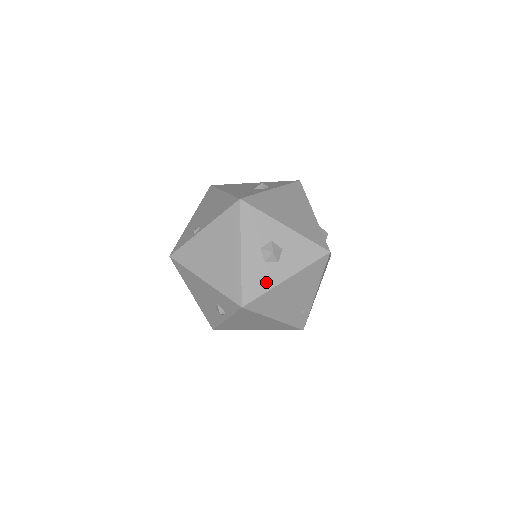
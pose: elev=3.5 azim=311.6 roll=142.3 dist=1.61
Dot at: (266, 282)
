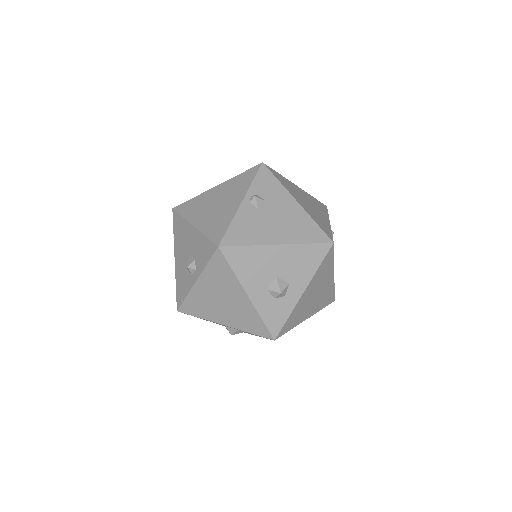
Dot at: occluded
